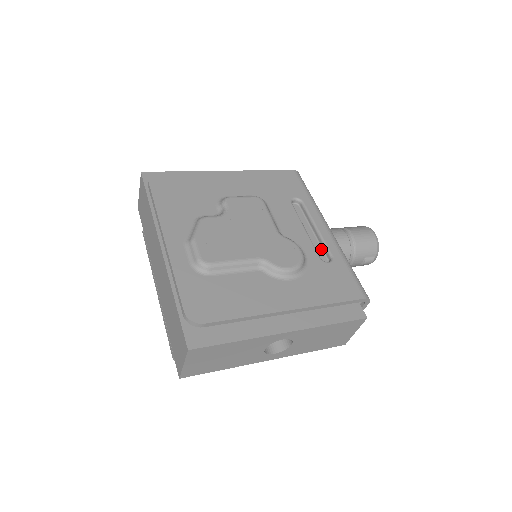
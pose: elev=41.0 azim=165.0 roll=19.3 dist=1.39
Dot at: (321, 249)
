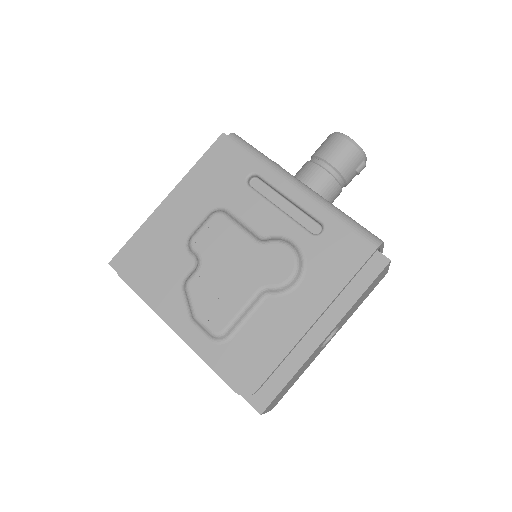
Dot at: (307, 217)
